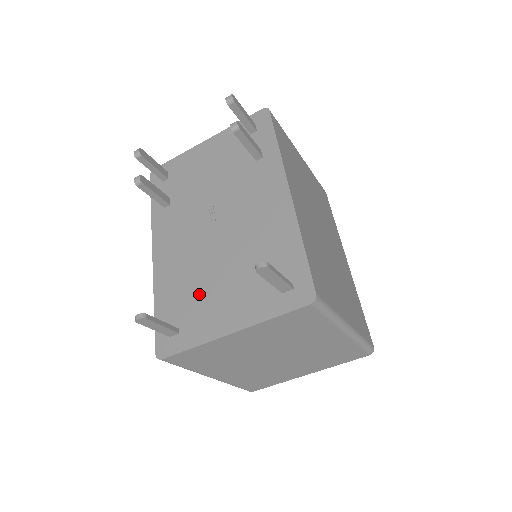
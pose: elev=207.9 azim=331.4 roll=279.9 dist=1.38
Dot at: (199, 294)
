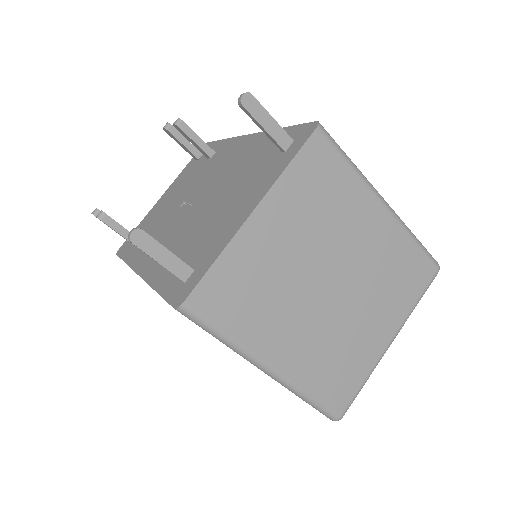
Dot at: (201, 235)
